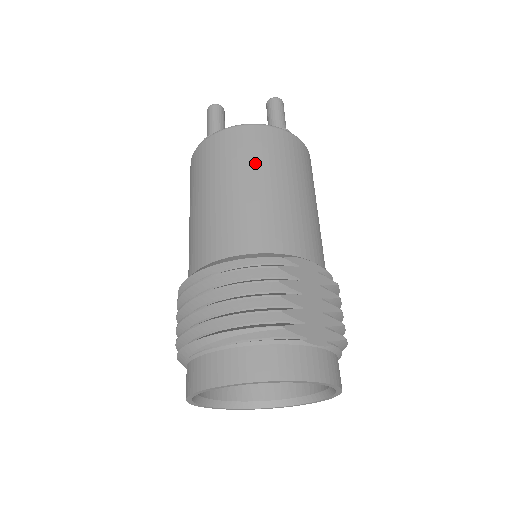
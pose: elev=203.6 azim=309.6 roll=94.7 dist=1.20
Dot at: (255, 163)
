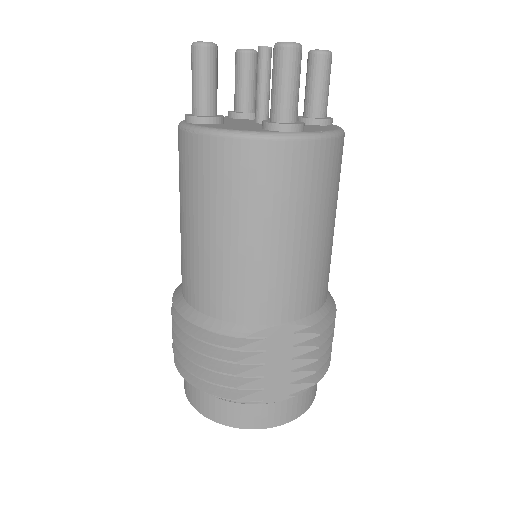
Dot at: (229, 205)
